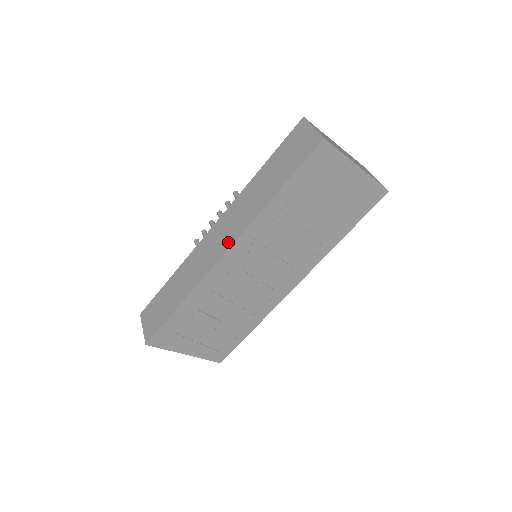
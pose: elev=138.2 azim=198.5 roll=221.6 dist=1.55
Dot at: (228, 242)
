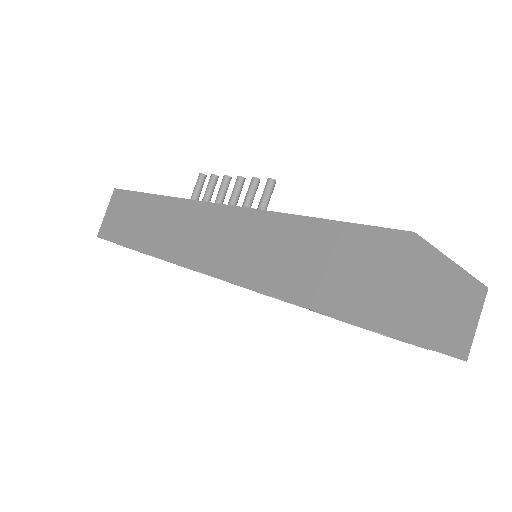
Dot at: (201, 260)
